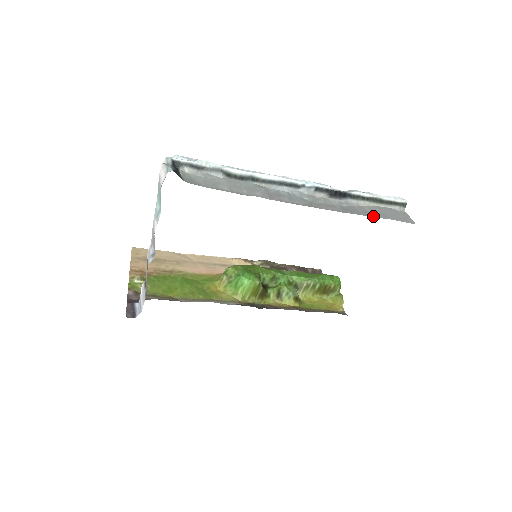
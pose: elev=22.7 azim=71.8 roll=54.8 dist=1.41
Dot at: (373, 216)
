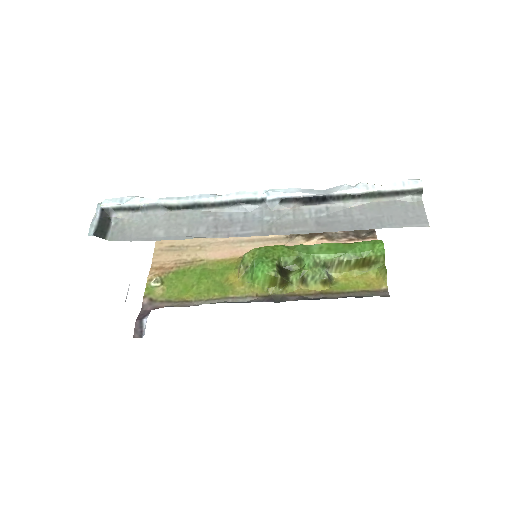
Dot at: (359, 228)
